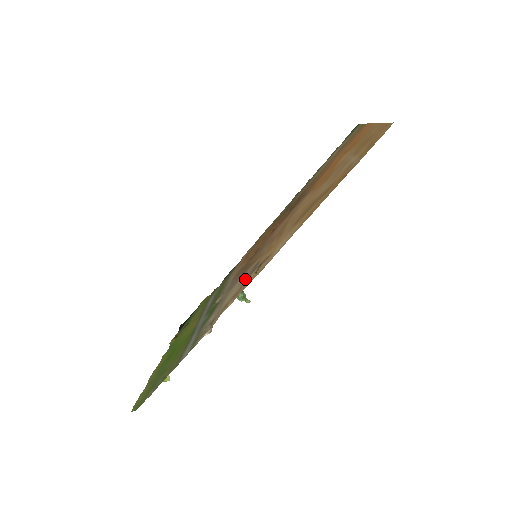
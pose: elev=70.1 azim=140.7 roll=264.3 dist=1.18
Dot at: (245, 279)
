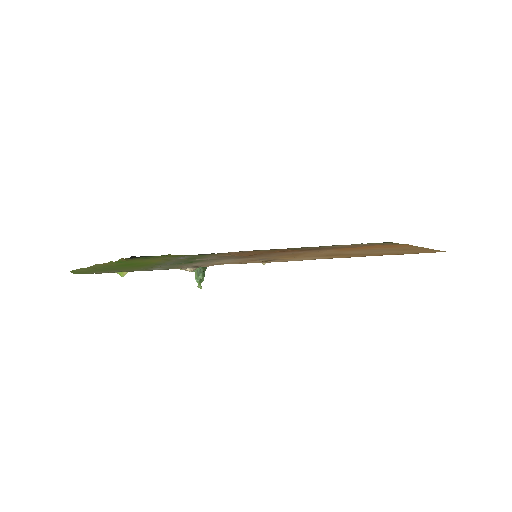
Dot at: (248, 260)
